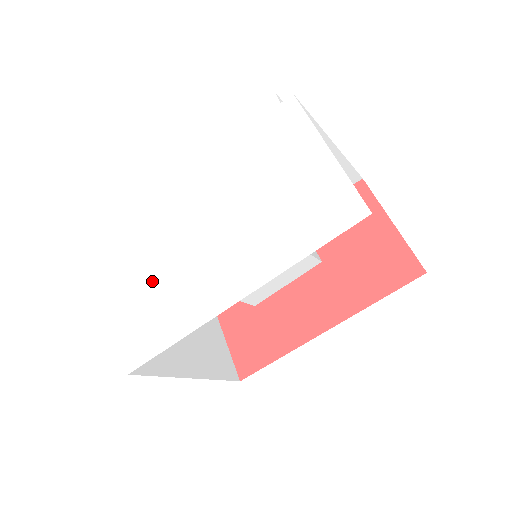
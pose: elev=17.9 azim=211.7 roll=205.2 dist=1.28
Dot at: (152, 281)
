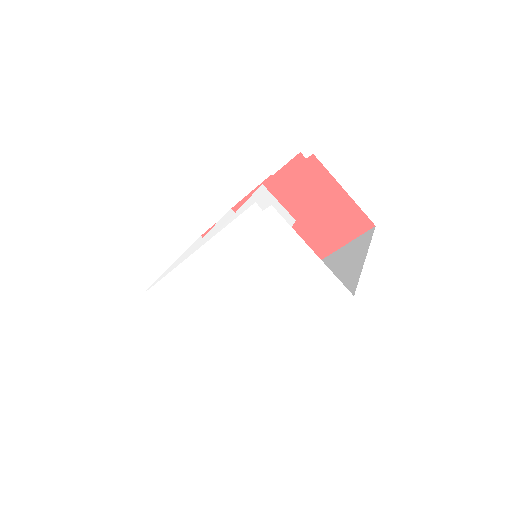
Dot at: (207, 323)
